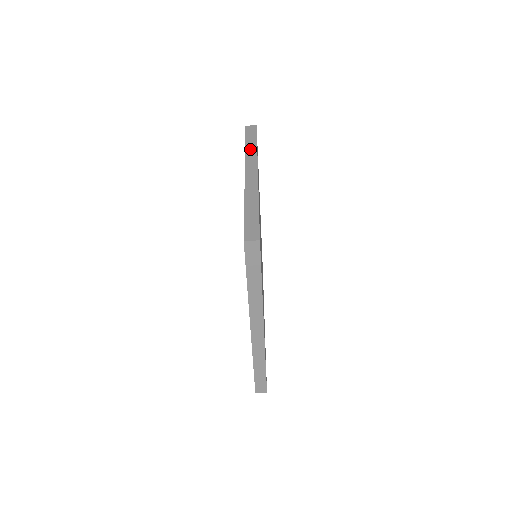
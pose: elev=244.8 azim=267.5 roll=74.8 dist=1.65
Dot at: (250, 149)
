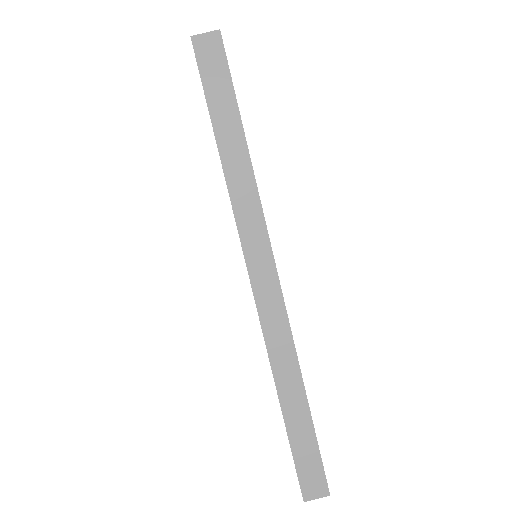
Dot at: occluded
